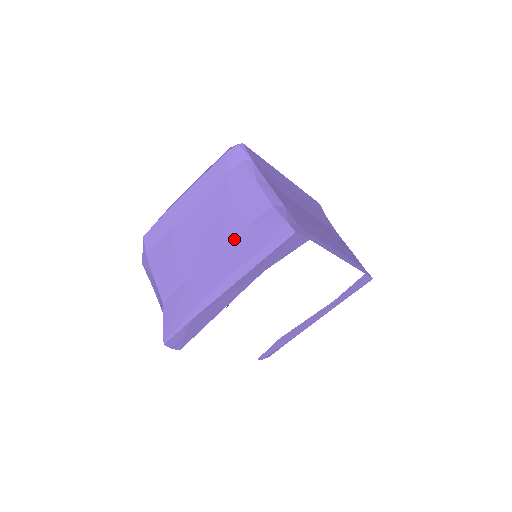
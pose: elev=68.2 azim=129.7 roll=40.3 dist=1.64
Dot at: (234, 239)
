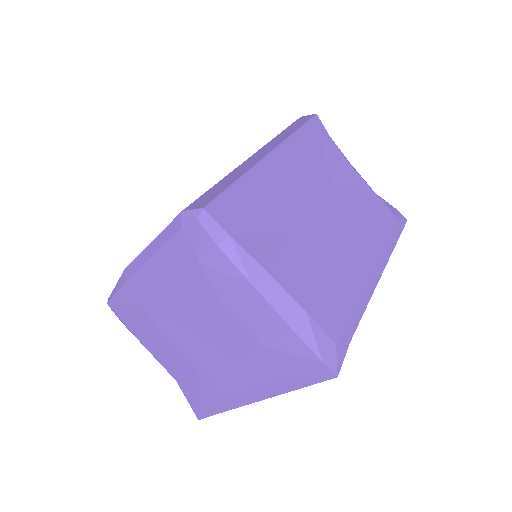
Dot at: (245, 352)
